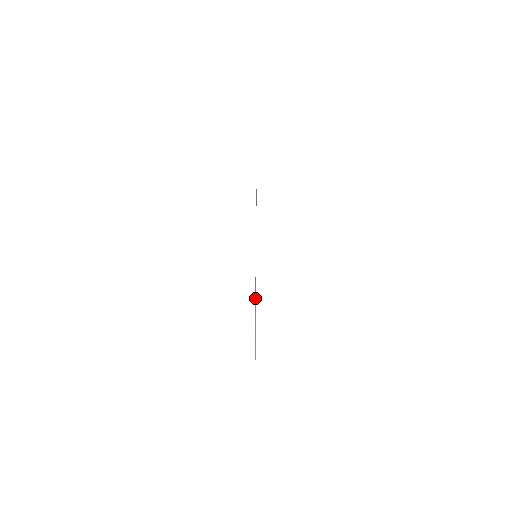
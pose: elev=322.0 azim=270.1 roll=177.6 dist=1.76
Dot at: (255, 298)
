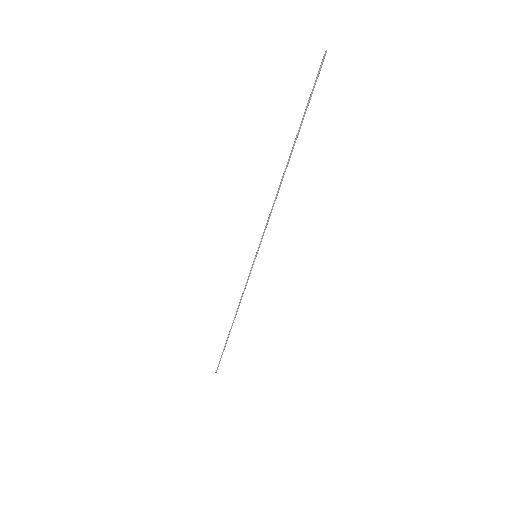
Dot at: (234, 318)
